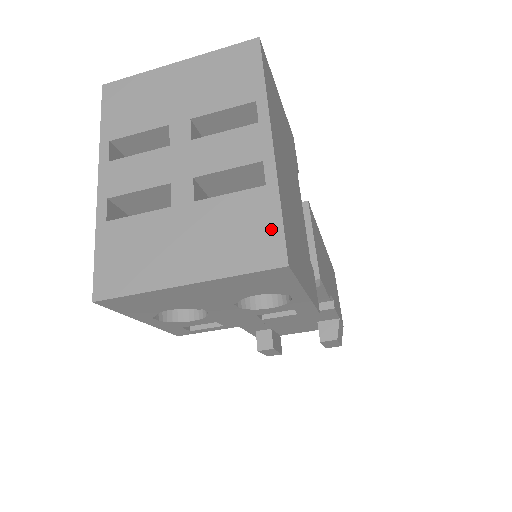
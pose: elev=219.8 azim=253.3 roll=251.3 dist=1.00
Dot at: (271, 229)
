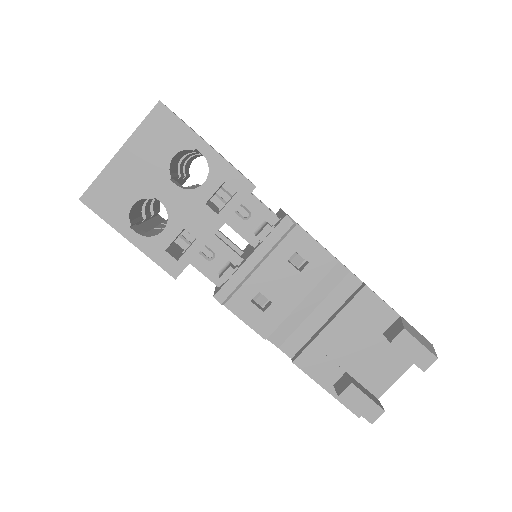
Dot at: occluded
